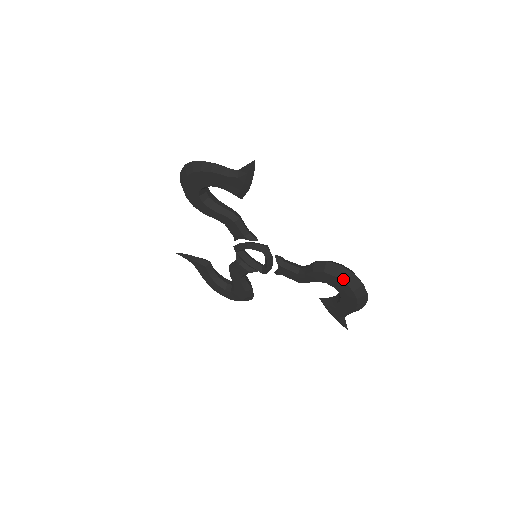
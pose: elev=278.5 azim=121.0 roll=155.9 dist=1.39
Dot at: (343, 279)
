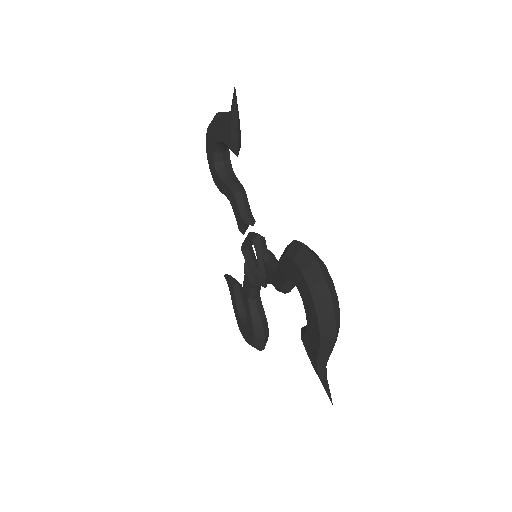
Dot at: (300, 264)
